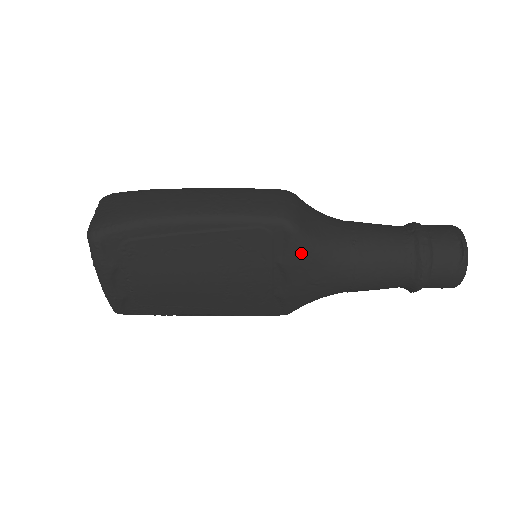
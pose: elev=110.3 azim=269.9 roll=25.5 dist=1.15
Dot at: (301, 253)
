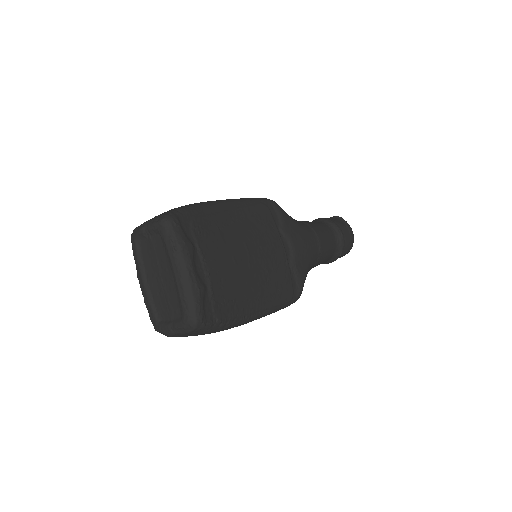
Dot at: (288, 219)
